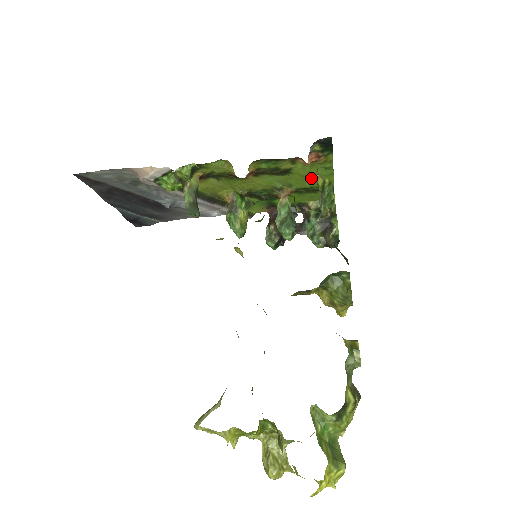
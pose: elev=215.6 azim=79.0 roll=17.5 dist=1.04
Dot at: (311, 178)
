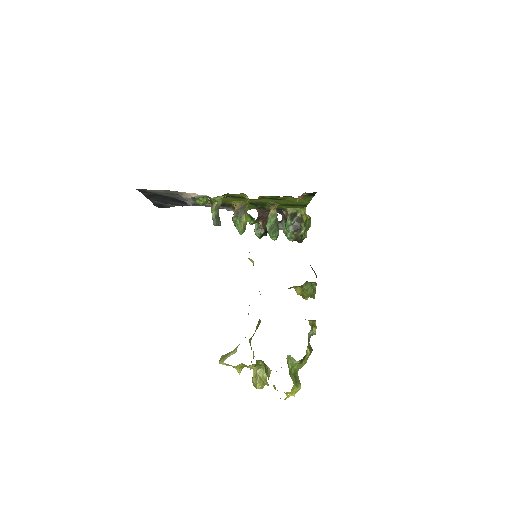
Dot at: (295, 202)
